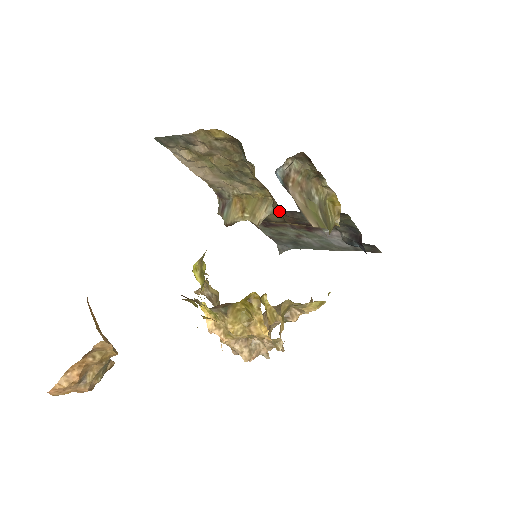
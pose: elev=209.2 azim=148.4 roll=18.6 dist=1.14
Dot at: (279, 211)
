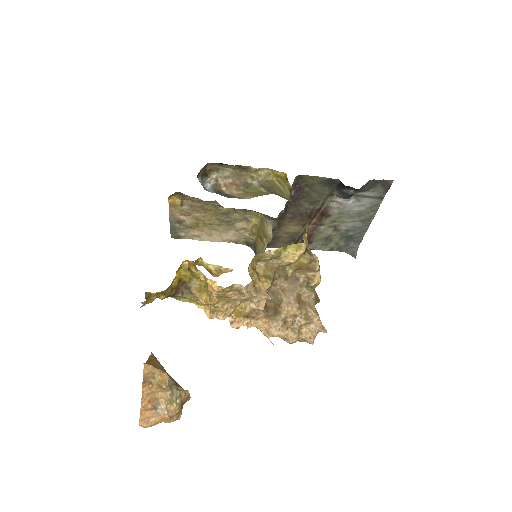
Dot at: (270, 217)
